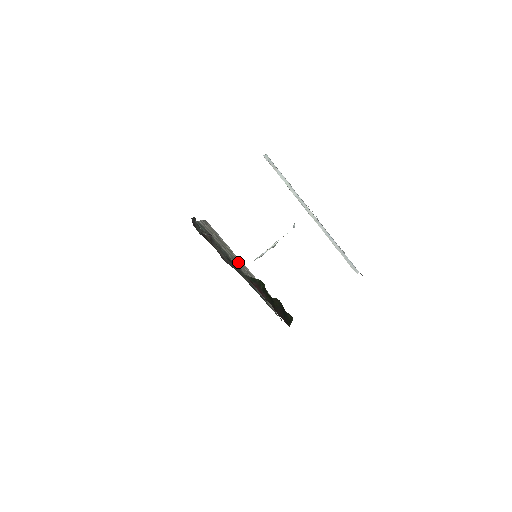
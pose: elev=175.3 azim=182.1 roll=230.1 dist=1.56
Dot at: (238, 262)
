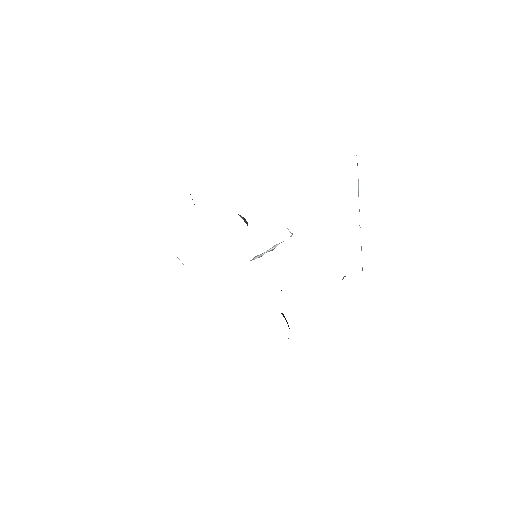
Dot at: occluded
